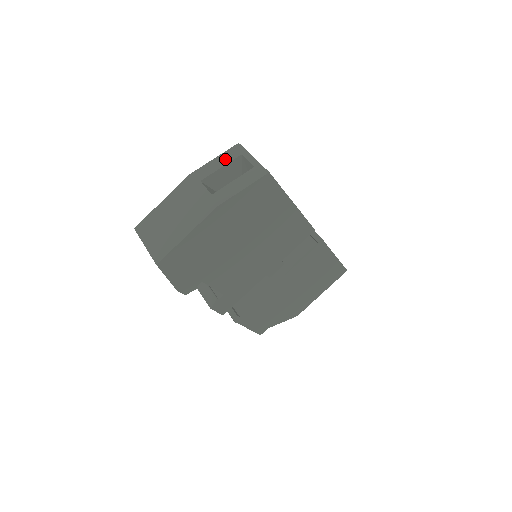
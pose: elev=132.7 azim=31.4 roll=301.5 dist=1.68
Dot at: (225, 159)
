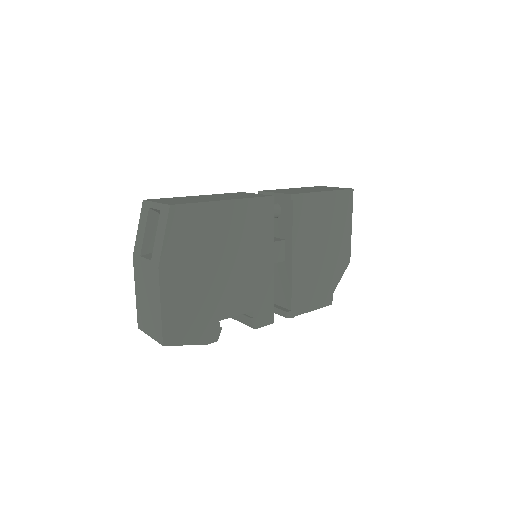
Dot at: (143, 222)
